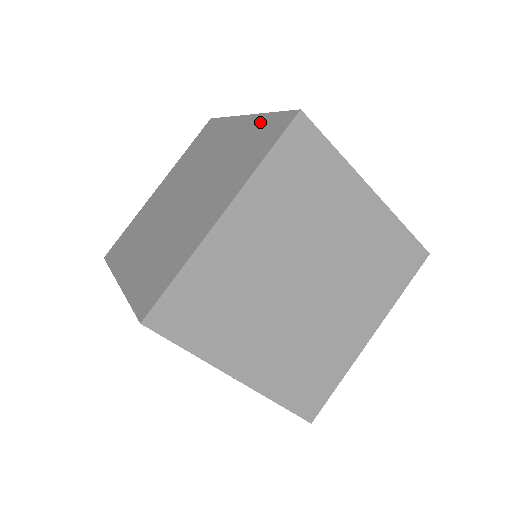
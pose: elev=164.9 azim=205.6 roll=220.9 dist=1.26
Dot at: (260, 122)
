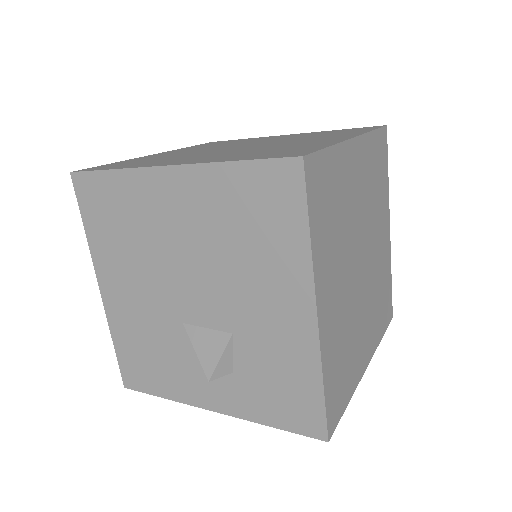
Dot at: (327, 131)
